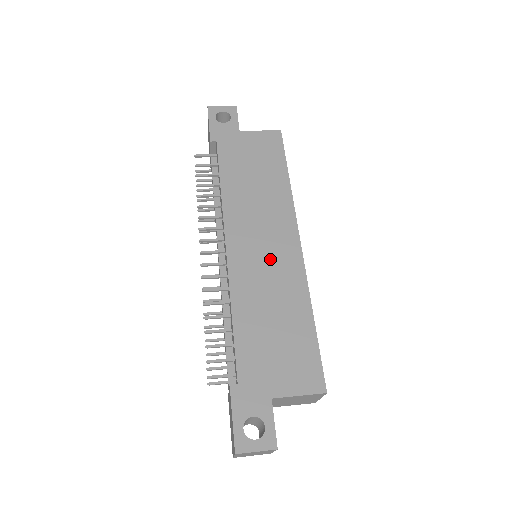
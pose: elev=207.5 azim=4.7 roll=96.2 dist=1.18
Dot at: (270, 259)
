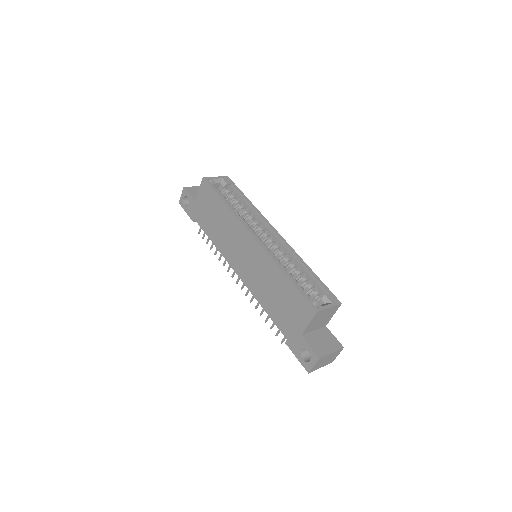
Dot at: (252, 262)
